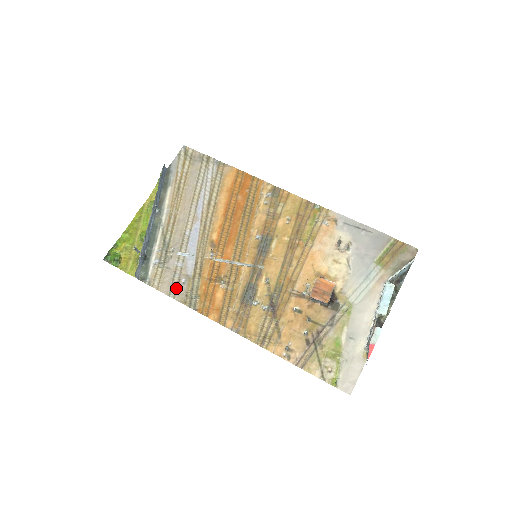
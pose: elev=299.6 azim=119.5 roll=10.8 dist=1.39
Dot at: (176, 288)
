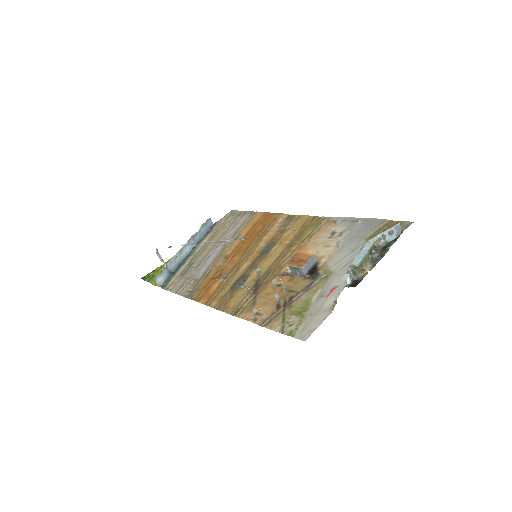
Dot at: (184, 288)
